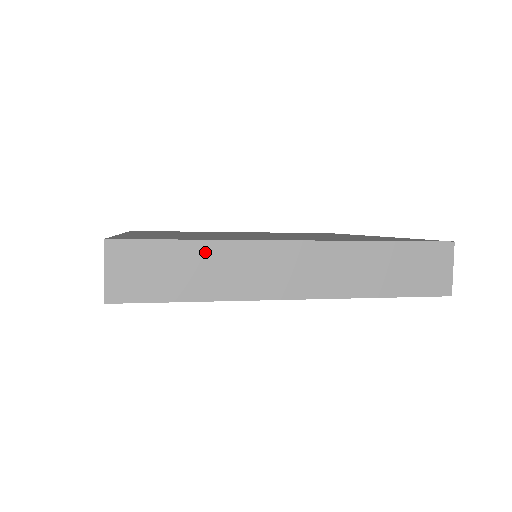
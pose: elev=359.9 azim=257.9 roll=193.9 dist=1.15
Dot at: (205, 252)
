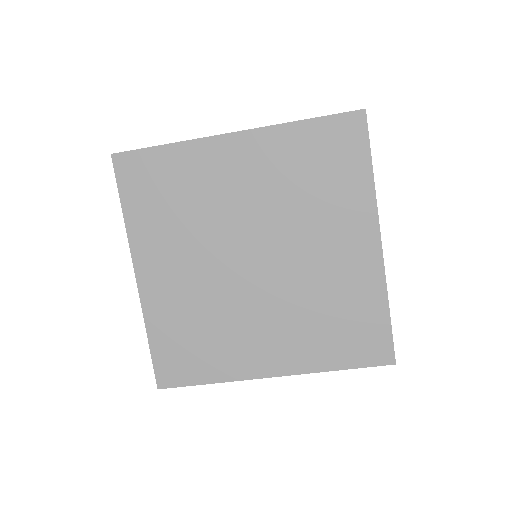
Dot at: occluded
